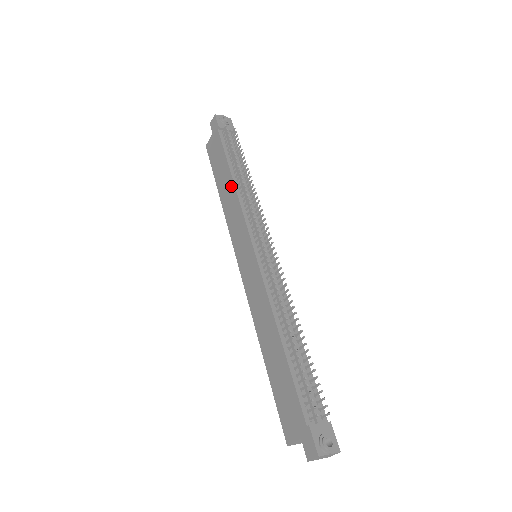
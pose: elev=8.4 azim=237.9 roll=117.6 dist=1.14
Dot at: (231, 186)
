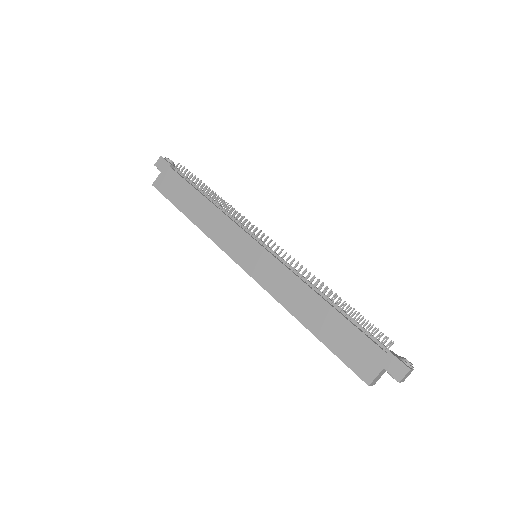
Dot at: (208, 206)
